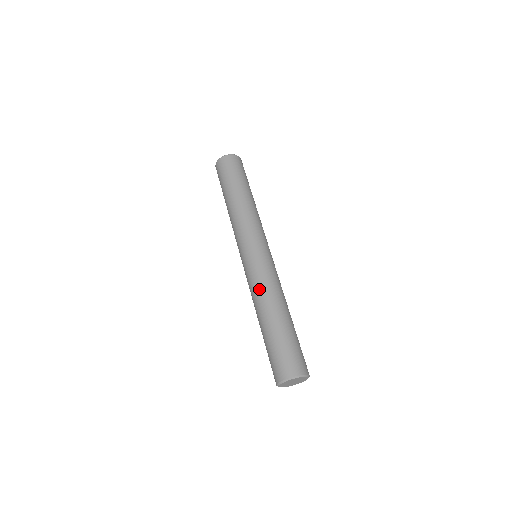
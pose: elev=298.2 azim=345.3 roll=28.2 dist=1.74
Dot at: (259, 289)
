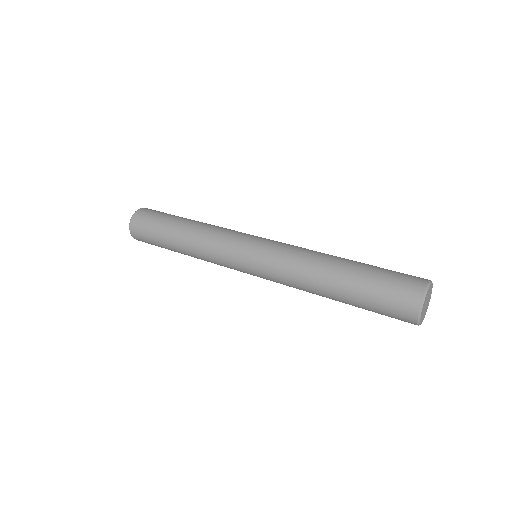
Dot at: (308, 249)
